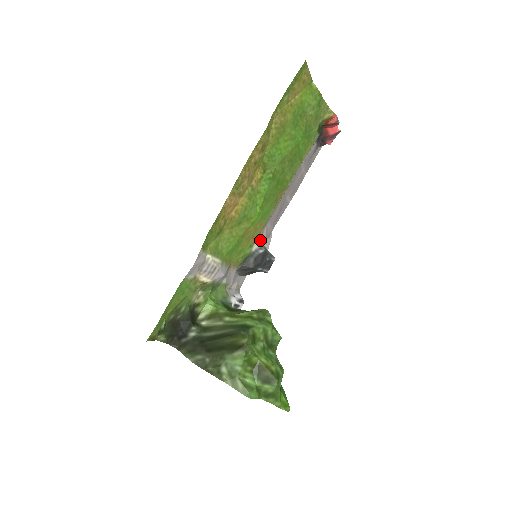
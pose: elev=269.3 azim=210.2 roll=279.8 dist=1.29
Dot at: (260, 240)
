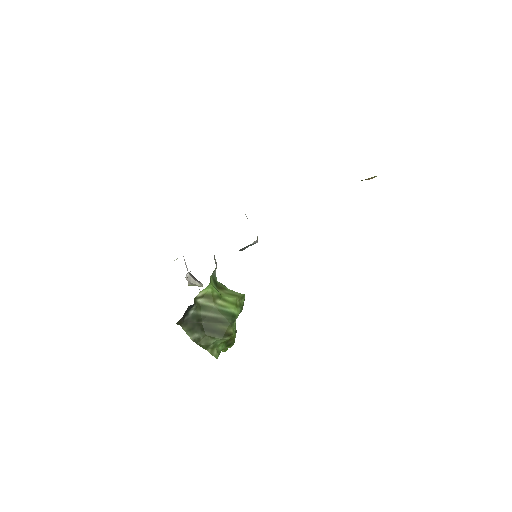
Dot at: occluded
